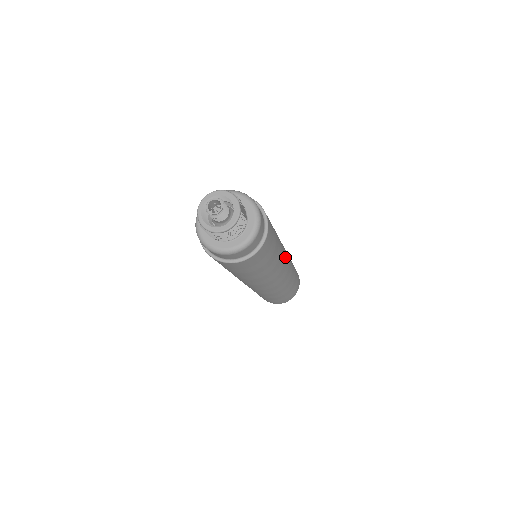
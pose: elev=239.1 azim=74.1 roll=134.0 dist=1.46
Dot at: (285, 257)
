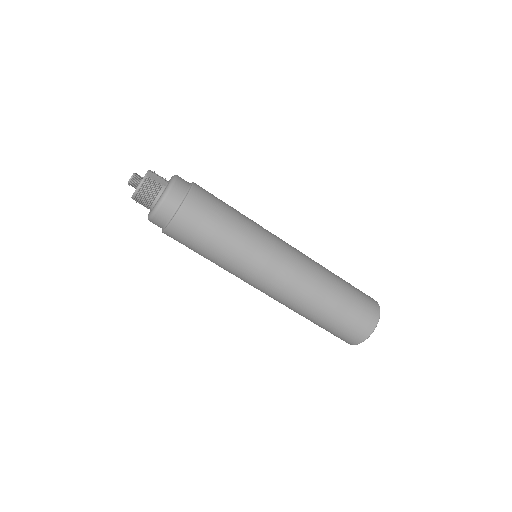
Dot at: (276, 247)
